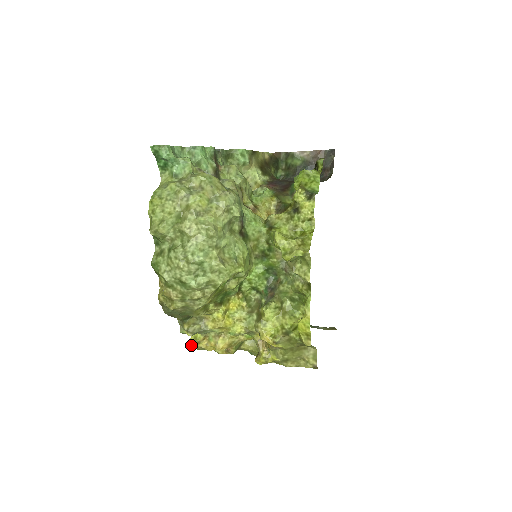
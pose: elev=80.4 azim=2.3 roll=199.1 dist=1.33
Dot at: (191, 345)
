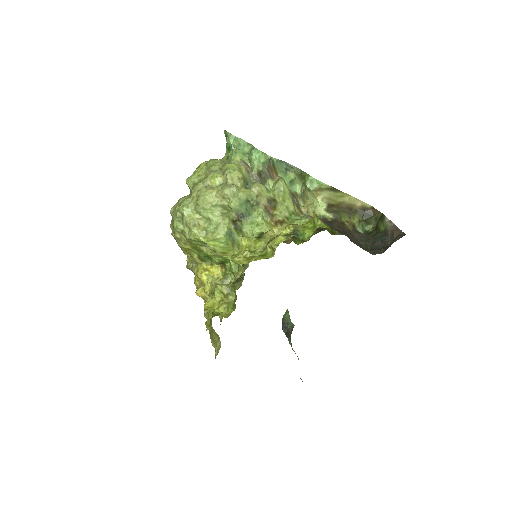
Dot at: (194, 279)
